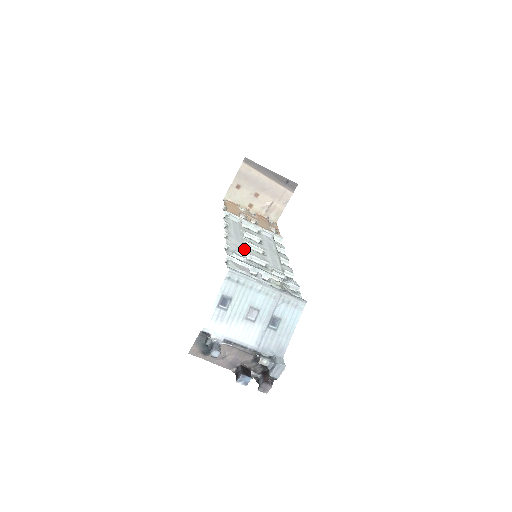
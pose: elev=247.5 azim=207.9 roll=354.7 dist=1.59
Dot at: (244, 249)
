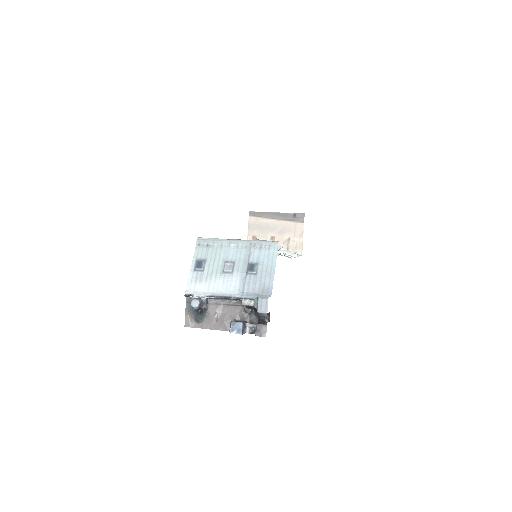
Dot at: occluded
